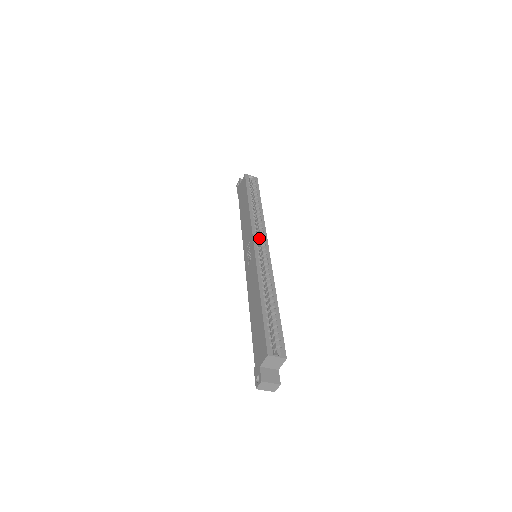
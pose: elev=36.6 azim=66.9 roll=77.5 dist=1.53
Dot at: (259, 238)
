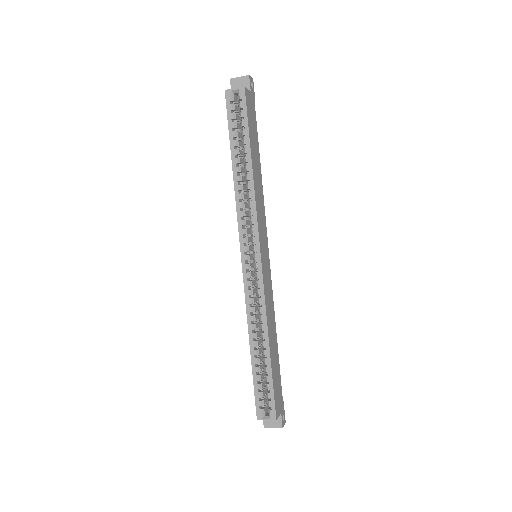
Dot at: (252, 234)
